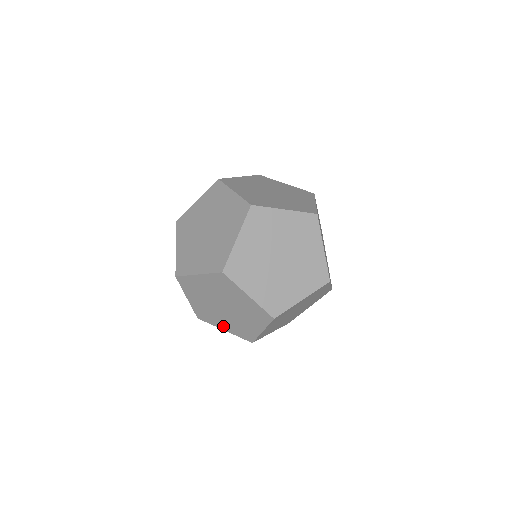
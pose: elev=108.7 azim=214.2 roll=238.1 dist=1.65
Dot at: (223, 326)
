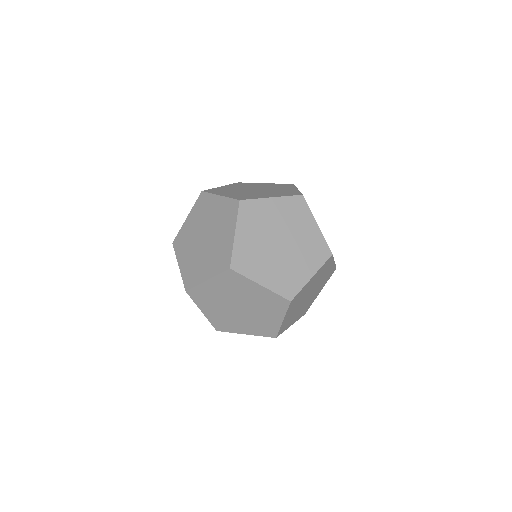
Dot at: occluded
